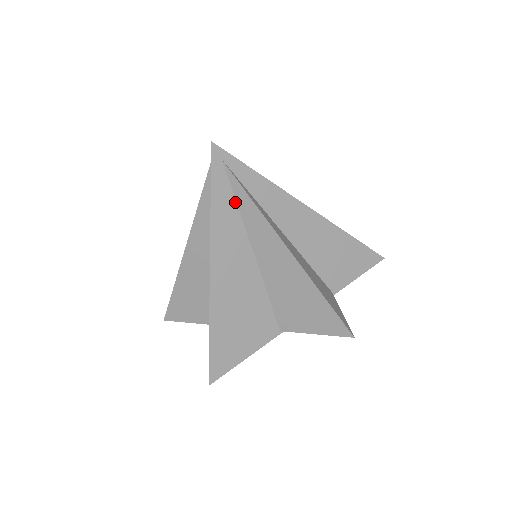
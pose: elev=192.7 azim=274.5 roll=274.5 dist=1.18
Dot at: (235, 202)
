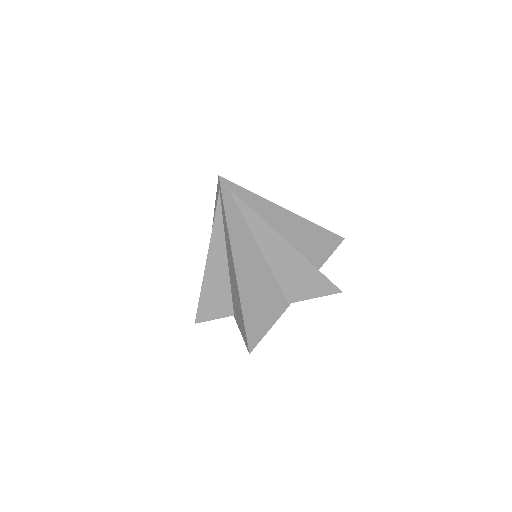
Dot at: (241, 215)
